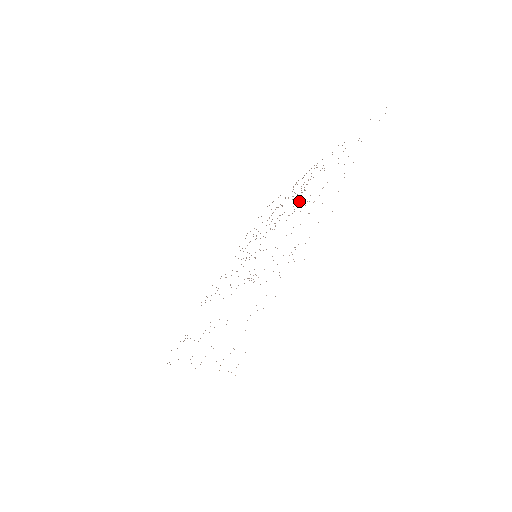
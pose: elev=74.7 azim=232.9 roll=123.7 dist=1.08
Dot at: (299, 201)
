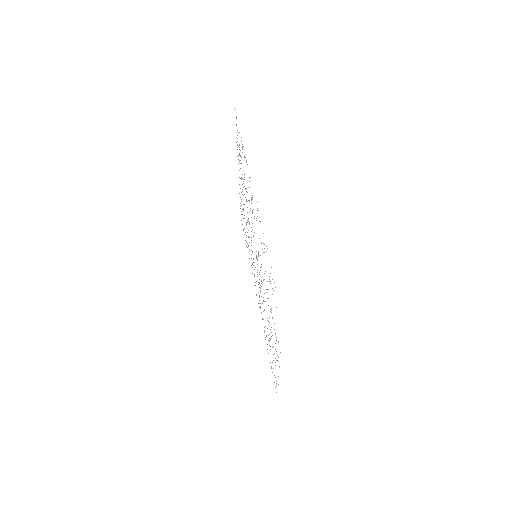
Dot at: occluded
